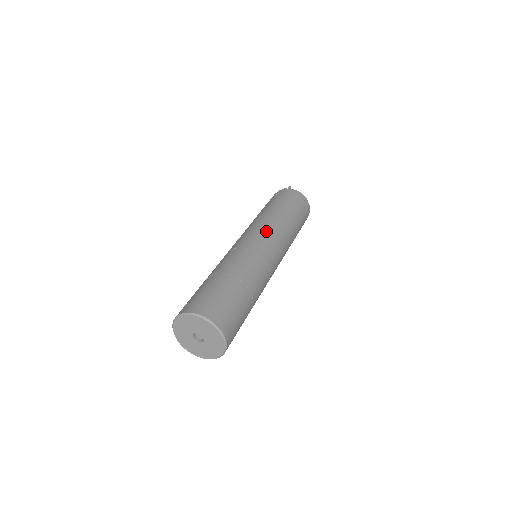
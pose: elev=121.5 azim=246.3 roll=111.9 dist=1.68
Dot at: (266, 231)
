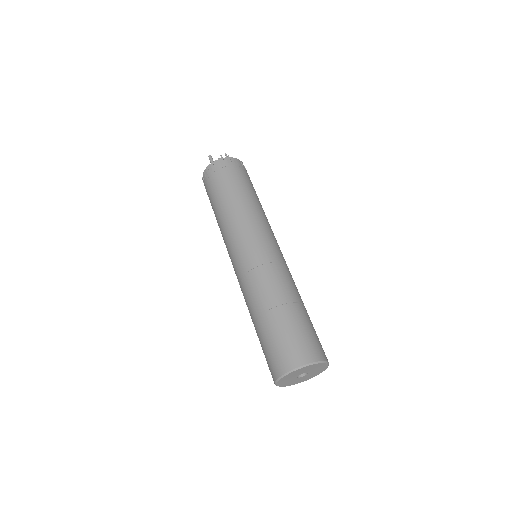
Dot at: (252, 232)
